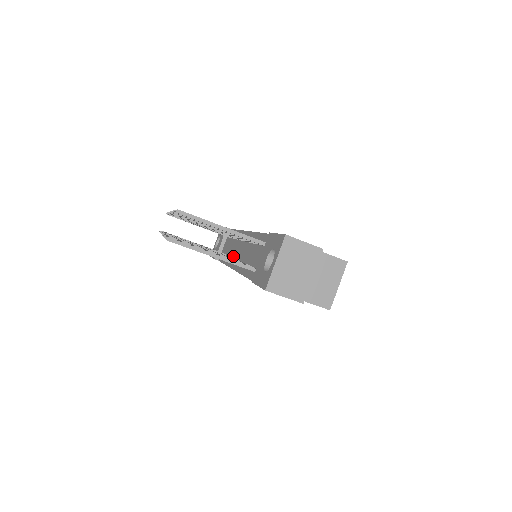
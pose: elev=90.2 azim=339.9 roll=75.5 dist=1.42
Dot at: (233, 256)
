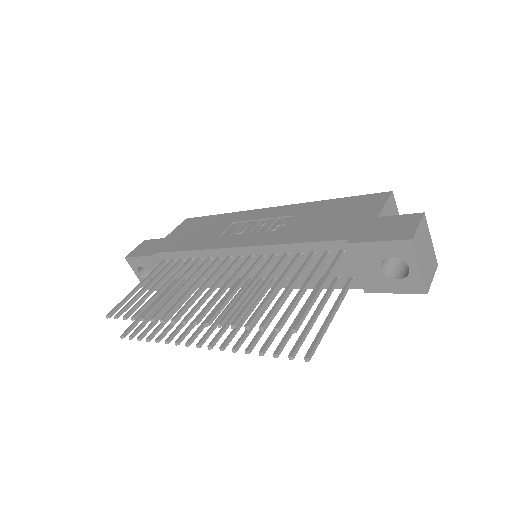
Dot at: (229, 277)
